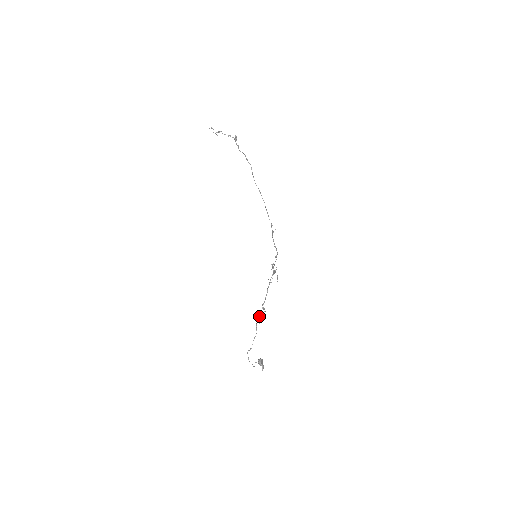
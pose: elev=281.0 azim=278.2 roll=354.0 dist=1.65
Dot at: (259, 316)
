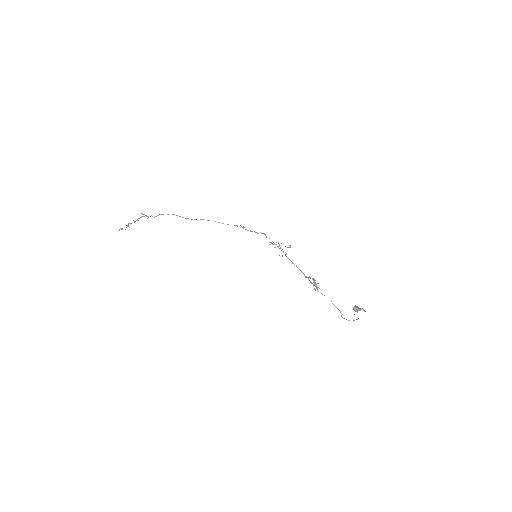
Dot at: (313, 285)
